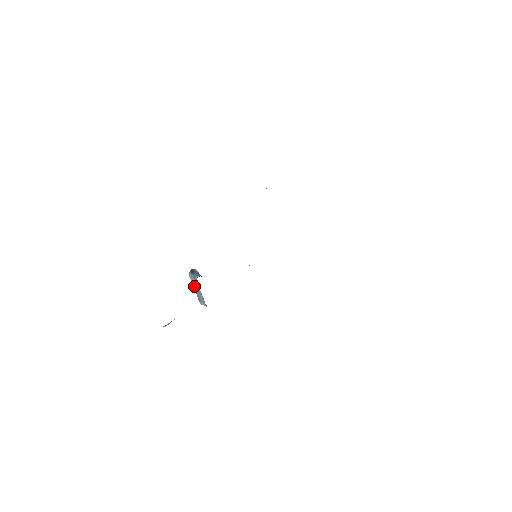
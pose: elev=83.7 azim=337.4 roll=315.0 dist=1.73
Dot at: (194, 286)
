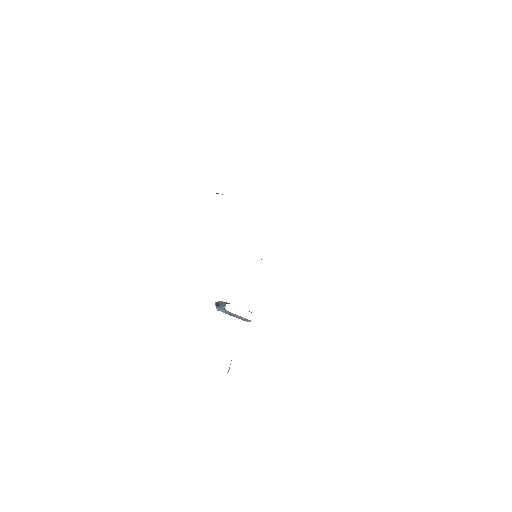
Dot at: (229, 314)
